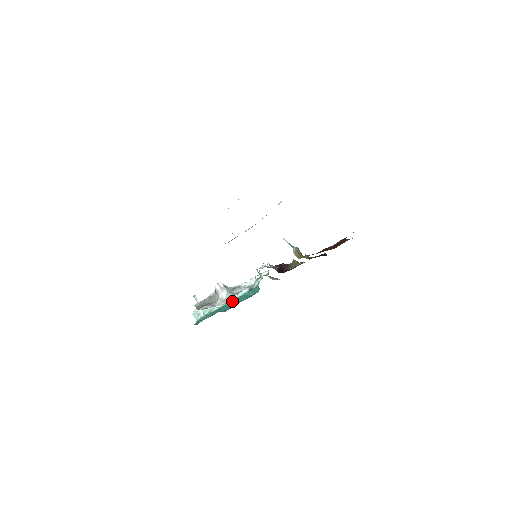
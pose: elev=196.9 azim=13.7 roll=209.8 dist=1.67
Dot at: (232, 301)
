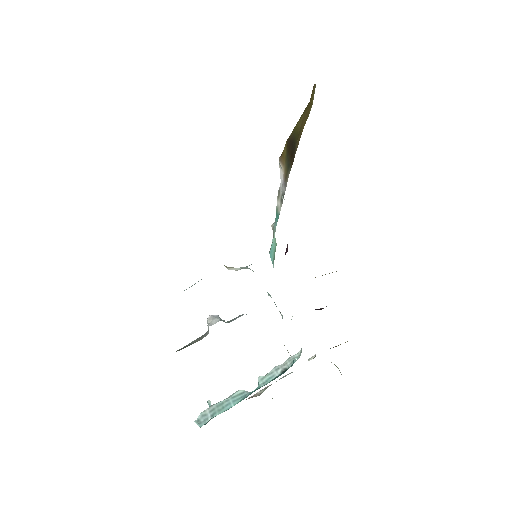
Dot at: (254, 390)
